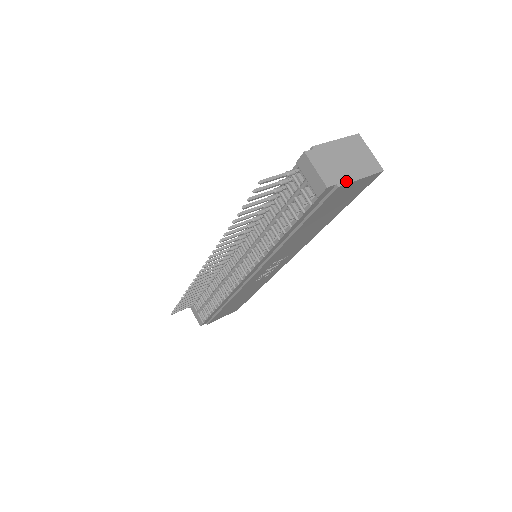
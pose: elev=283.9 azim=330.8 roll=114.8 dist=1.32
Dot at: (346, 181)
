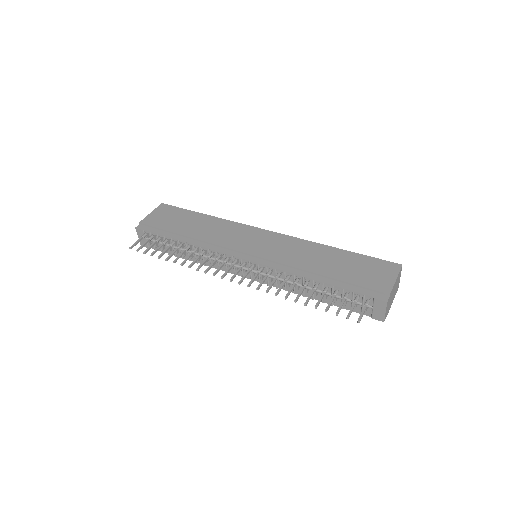
Dot at: occluded
